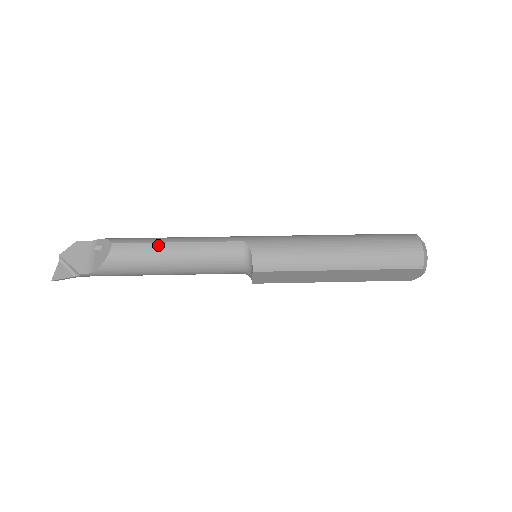
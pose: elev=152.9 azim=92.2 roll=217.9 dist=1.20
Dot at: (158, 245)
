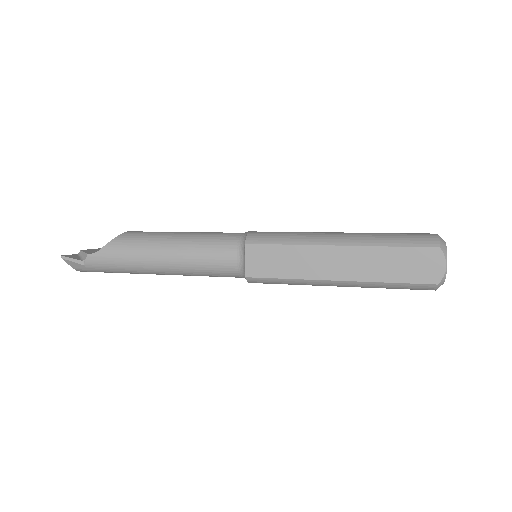
Dot at: (166, 232)
